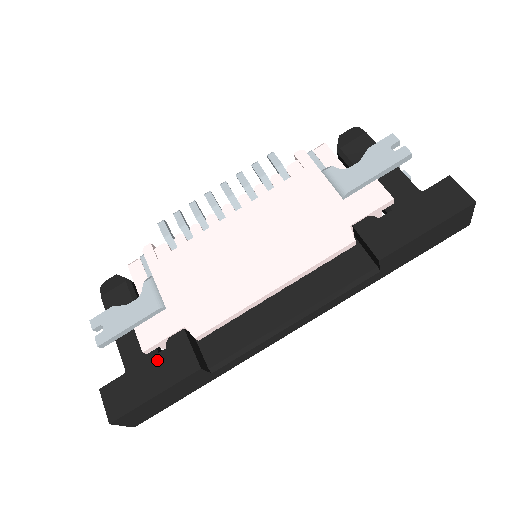
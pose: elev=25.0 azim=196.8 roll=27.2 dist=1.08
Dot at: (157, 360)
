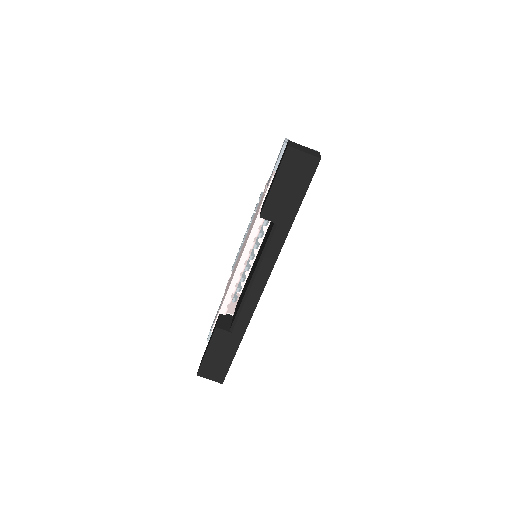
Dot at: occluded
